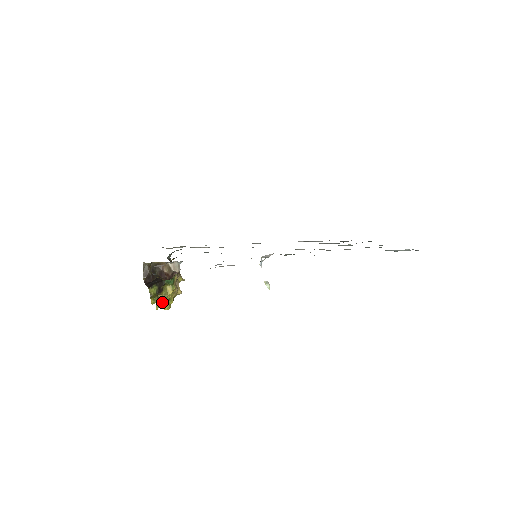
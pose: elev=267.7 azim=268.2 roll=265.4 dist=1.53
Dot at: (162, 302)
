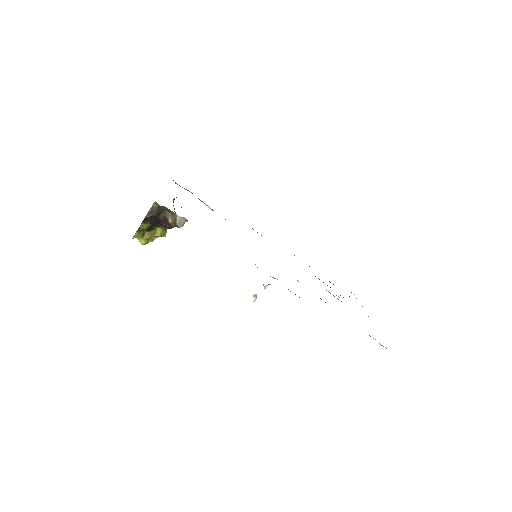
Dot at: (145, 239)
